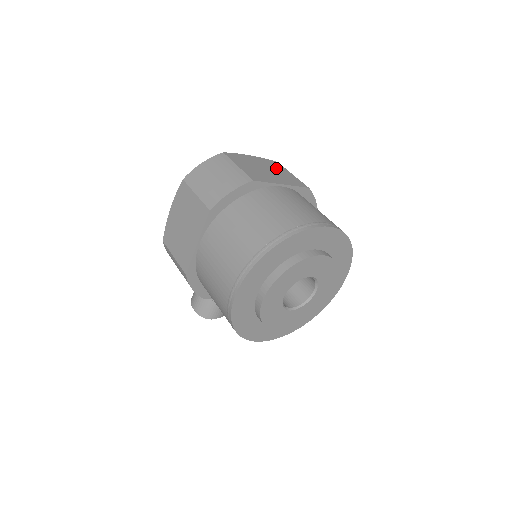
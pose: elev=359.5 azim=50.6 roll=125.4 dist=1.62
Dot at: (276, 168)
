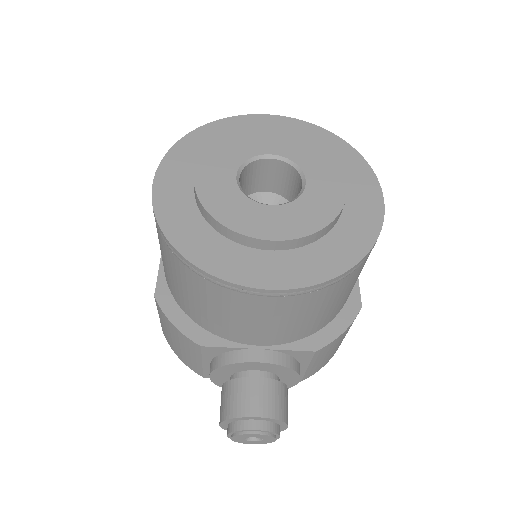
Dot at: occluded
